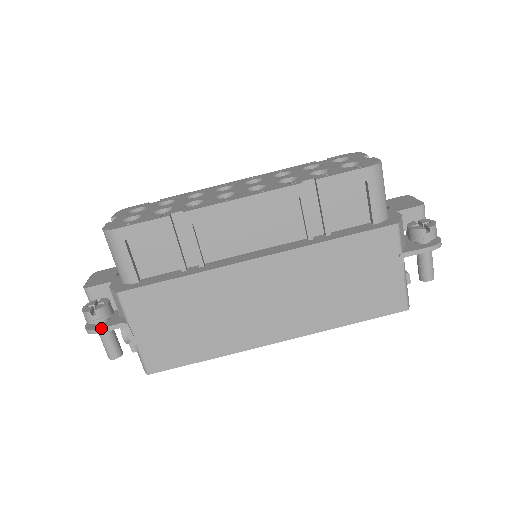
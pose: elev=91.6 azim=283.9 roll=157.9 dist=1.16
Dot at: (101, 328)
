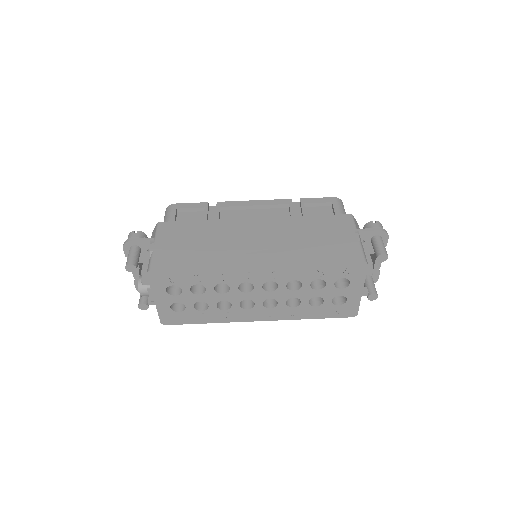
Dot at: (136, 238)
